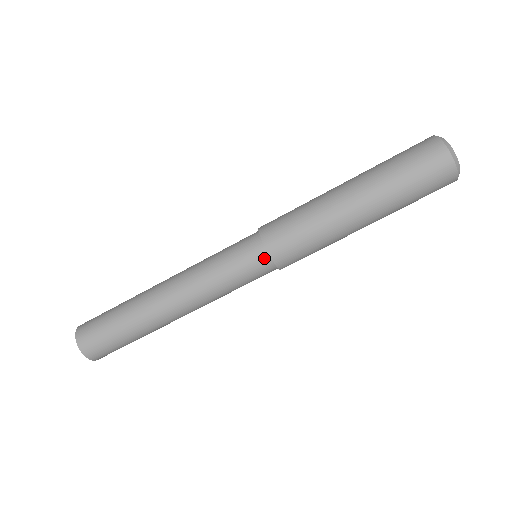
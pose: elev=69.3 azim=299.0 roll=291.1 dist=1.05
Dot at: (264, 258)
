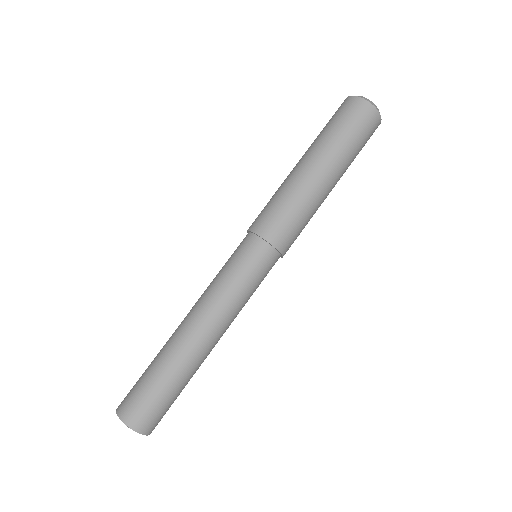
Dot at: (253, 240)
